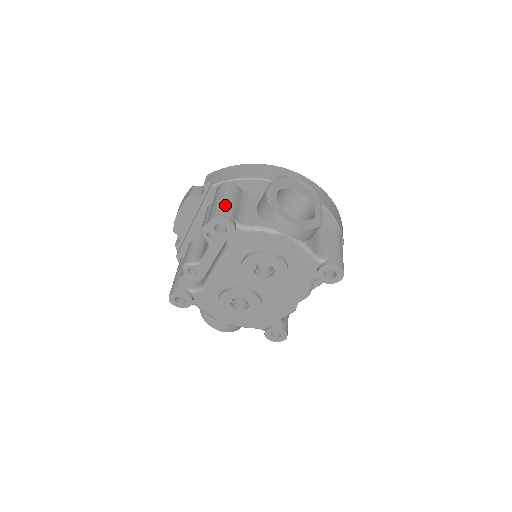
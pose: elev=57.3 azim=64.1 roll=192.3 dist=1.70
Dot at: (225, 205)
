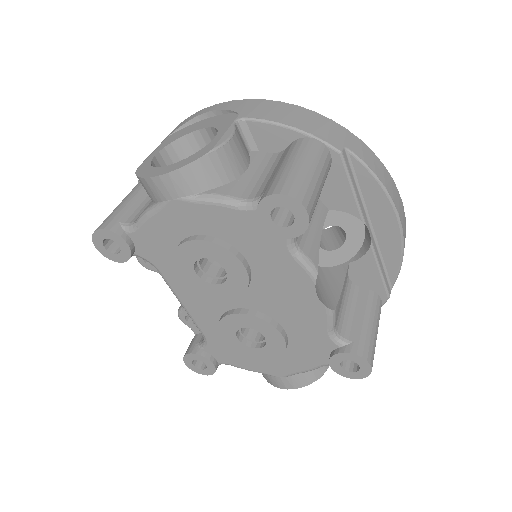
Dot at: (111, 213)
